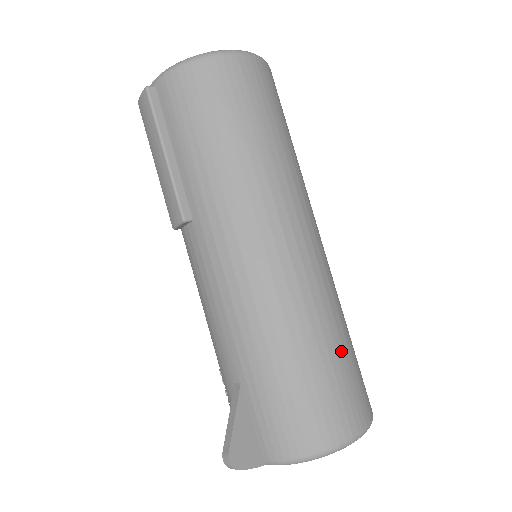
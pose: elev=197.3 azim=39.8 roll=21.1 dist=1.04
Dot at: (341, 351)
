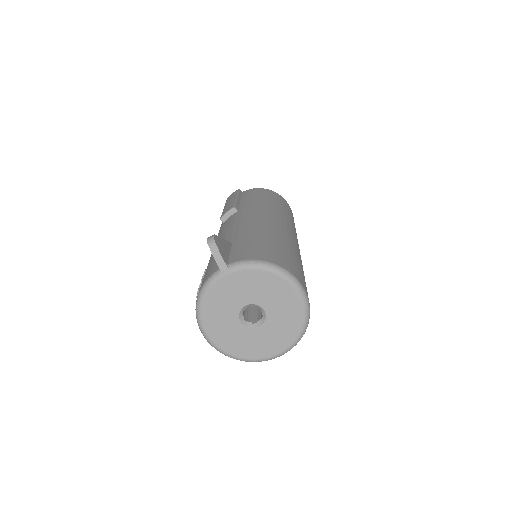
Dot at: (302, 268)
